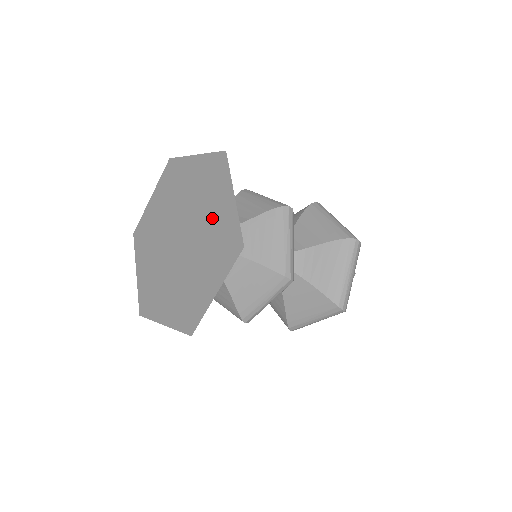
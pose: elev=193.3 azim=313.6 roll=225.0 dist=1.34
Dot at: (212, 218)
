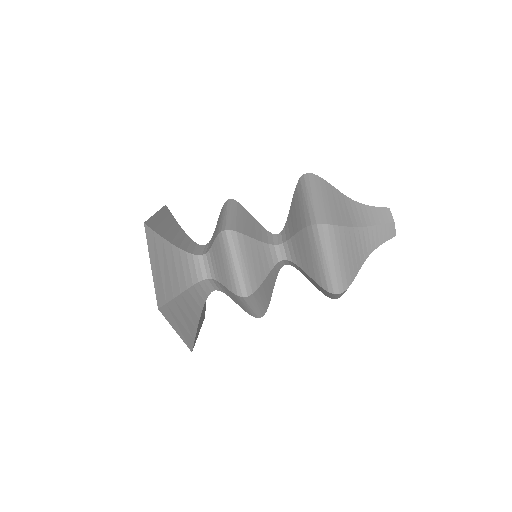
Dot at: occluded
